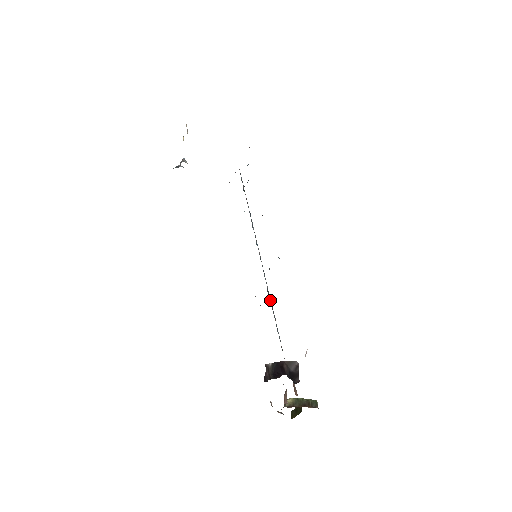
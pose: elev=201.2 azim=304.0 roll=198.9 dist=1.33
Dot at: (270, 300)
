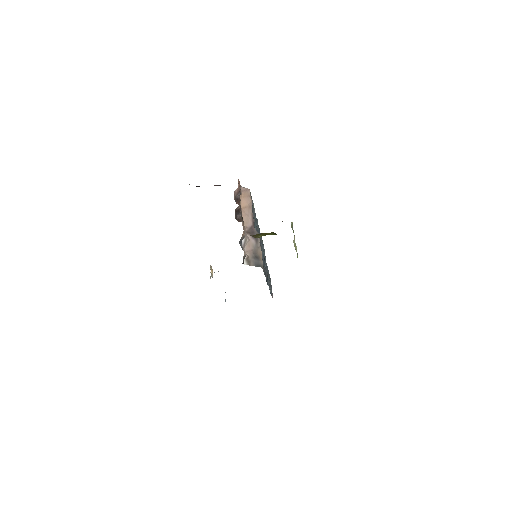
Dot at: occluded
